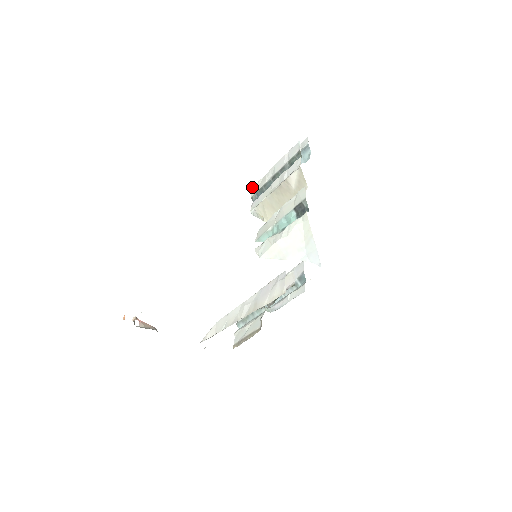
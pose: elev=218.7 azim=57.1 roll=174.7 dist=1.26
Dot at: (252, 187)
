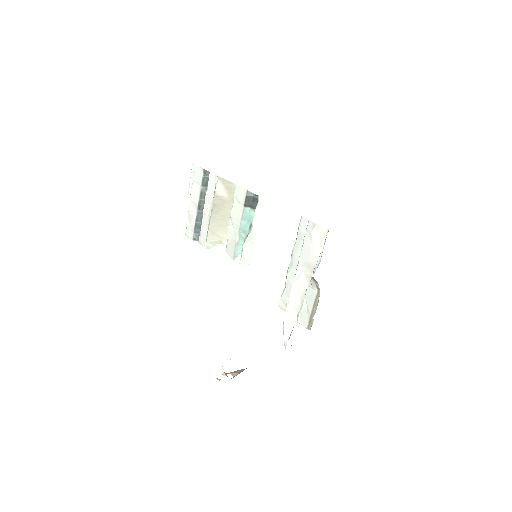
Dot at: occluded
